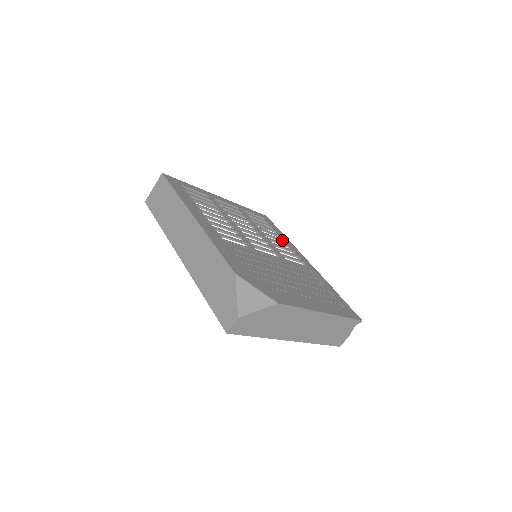
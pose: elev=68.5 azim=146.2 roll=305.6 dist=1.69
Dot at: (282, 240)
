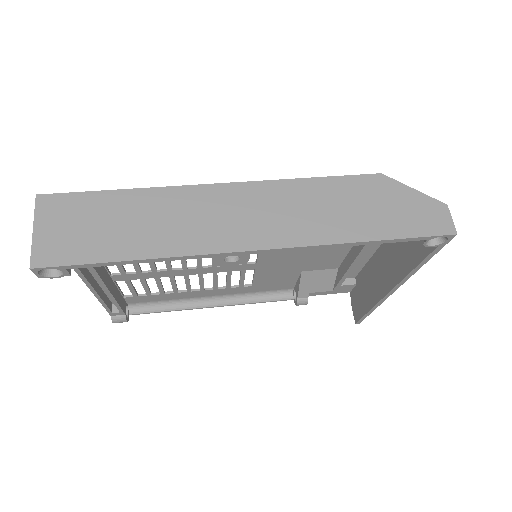
Dot at: (190, 288)
